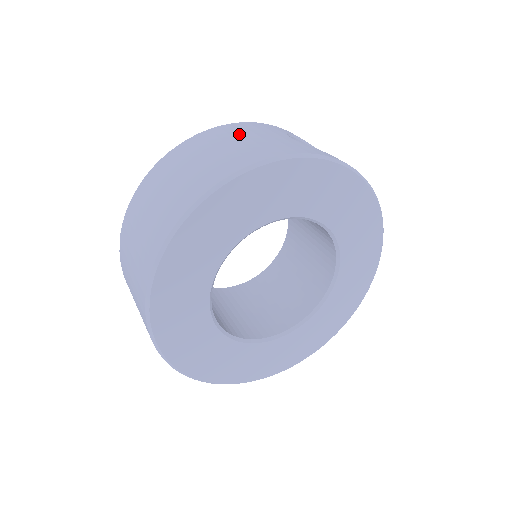
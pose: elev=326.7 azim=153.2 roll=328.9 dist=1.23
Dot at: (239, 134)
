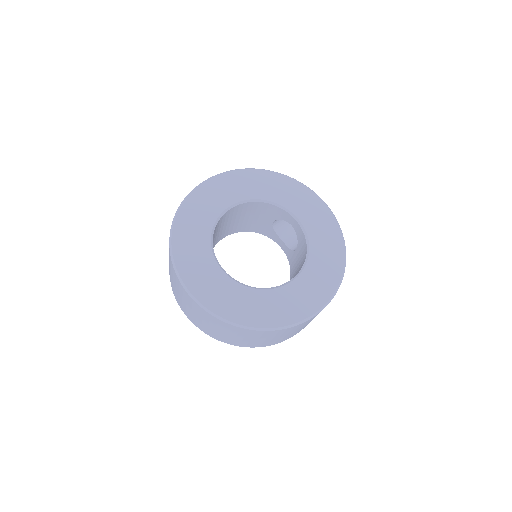
Dot at: occluded
